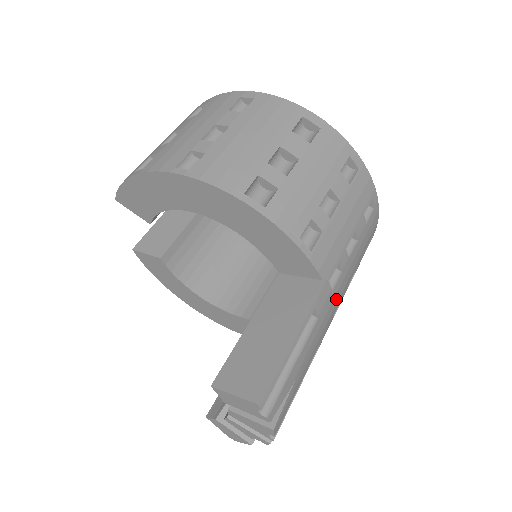
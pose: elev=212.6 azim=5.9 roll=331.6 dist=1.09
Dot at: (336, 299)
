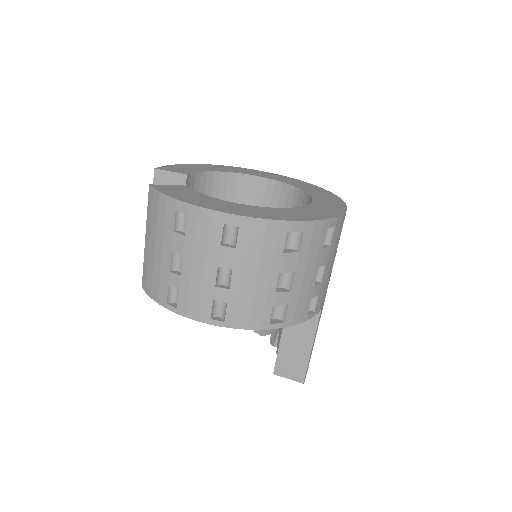
Dot at: occluded
